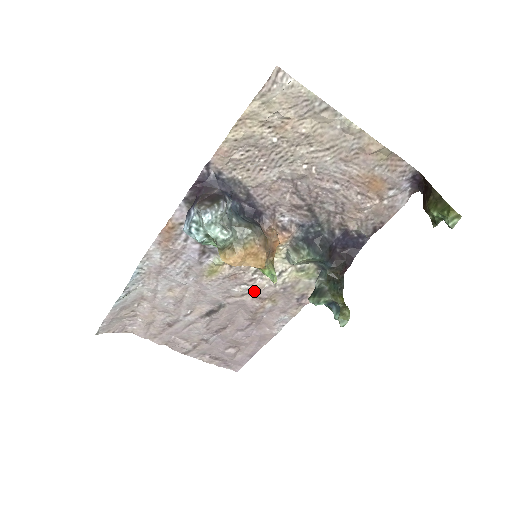
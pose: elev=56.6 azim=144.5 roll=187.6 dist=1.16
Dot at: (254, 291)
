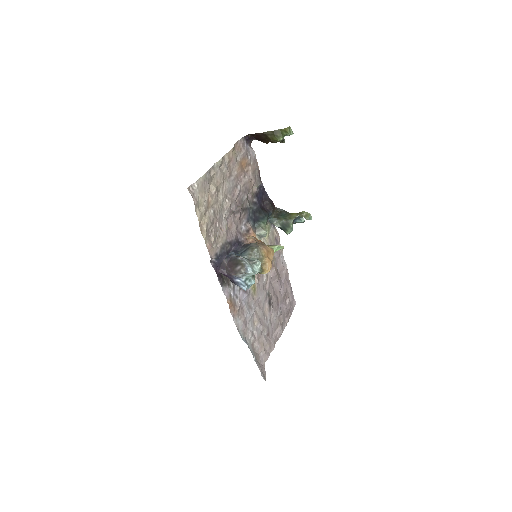
Dot at: occluded
